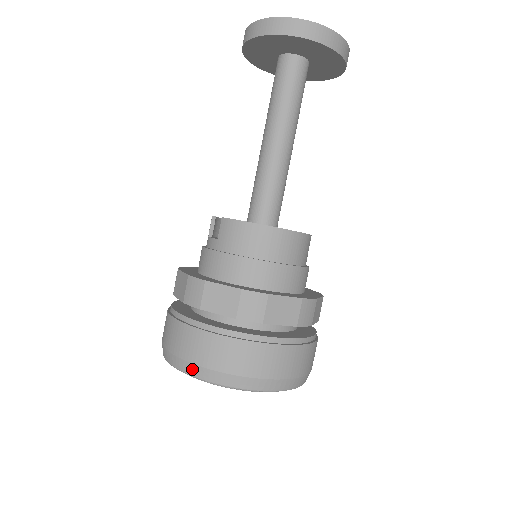
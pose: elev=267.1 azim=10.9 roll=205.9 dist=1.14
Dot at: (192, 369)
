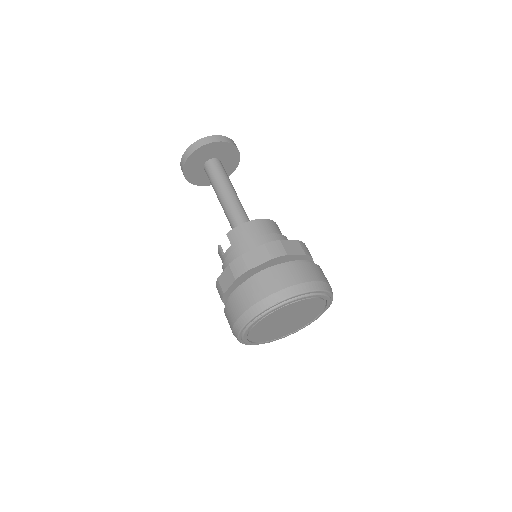
Dot at: (267, 302)
